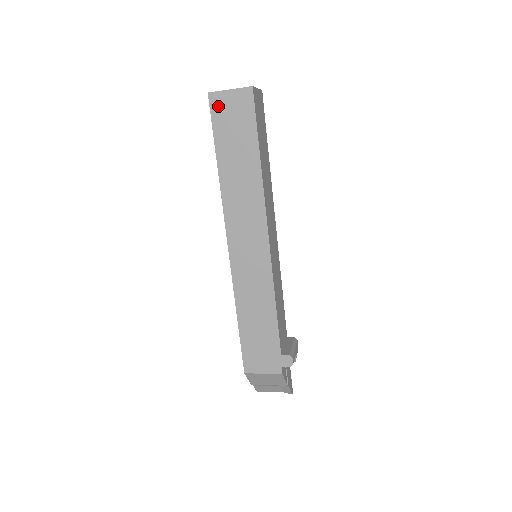
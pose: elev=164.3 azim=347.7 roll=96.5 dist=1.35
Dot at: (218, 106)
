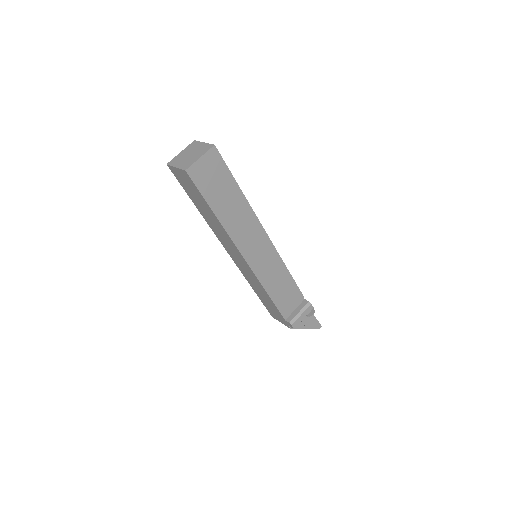
Dot at: (176, 175)
